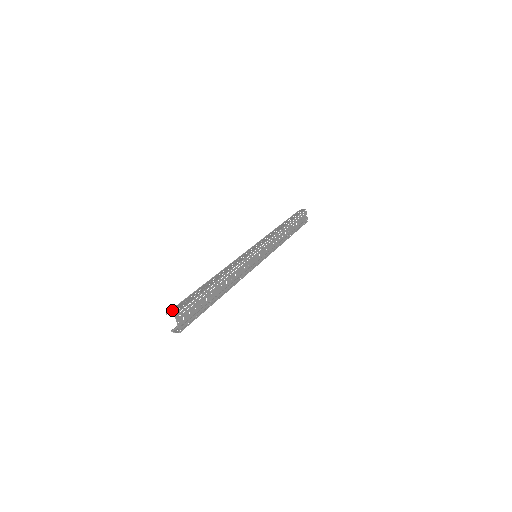
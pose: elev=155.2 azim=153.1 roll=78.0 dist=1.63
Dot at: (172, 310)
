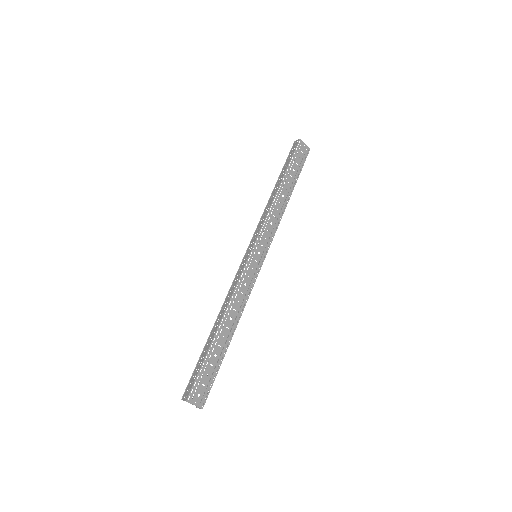
Dot at: (184, 394)
